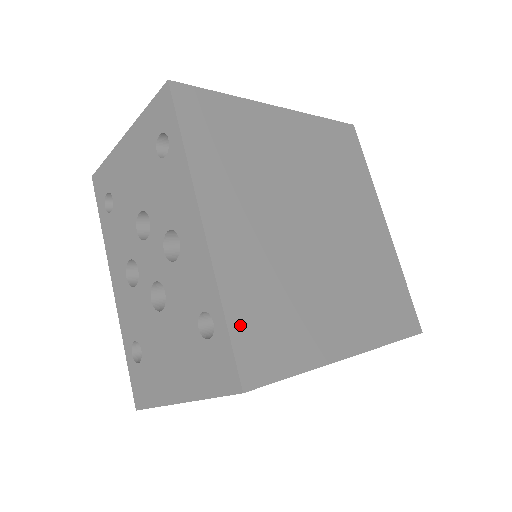
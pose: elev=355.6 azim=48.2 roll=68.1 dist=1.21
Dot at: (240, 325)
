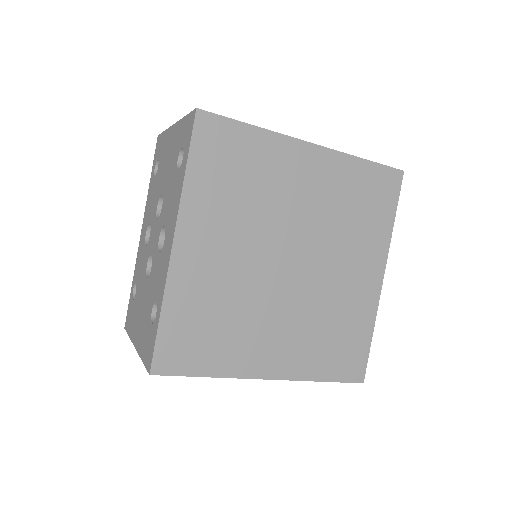
Dot at: (170, 327)
